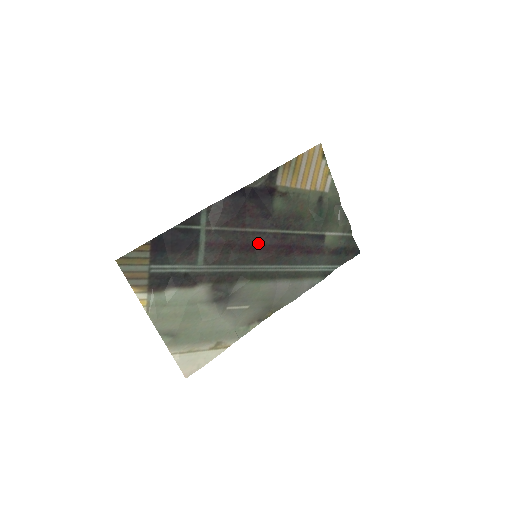
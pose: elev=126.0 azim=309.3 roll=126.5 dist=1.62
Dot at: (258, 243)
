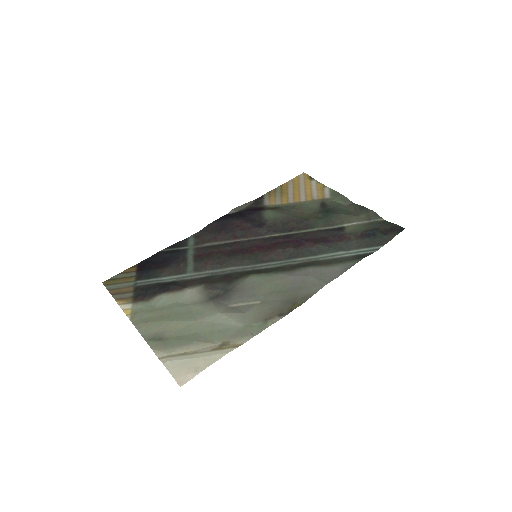
Dot at: (256, 246)
